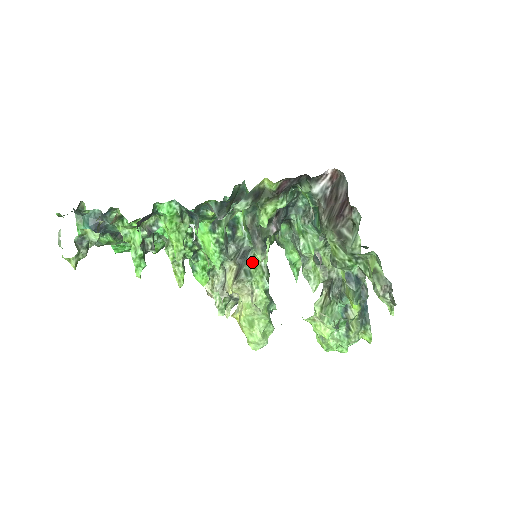
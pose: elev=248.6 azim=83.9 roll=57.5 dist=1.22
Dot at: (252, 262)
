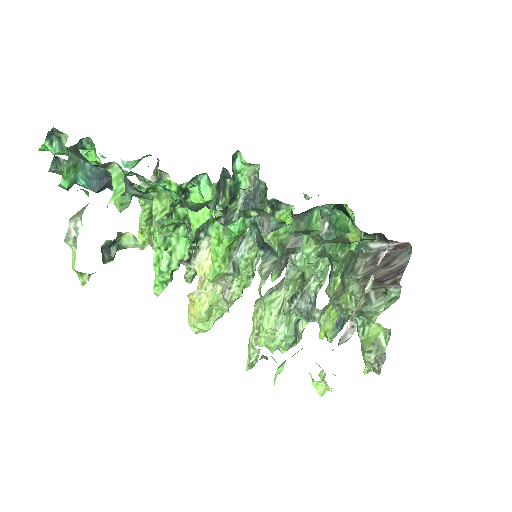
Dot at: (245, 257)
